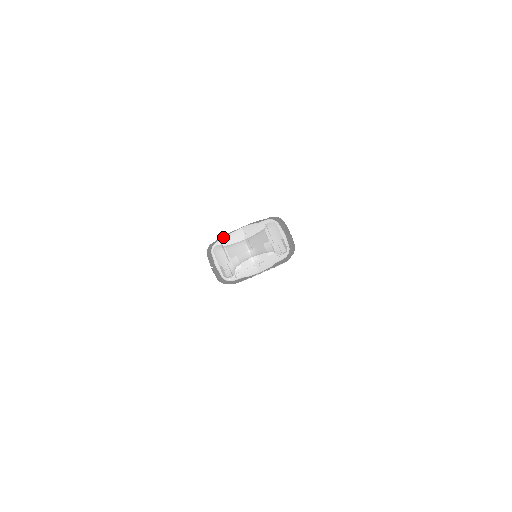
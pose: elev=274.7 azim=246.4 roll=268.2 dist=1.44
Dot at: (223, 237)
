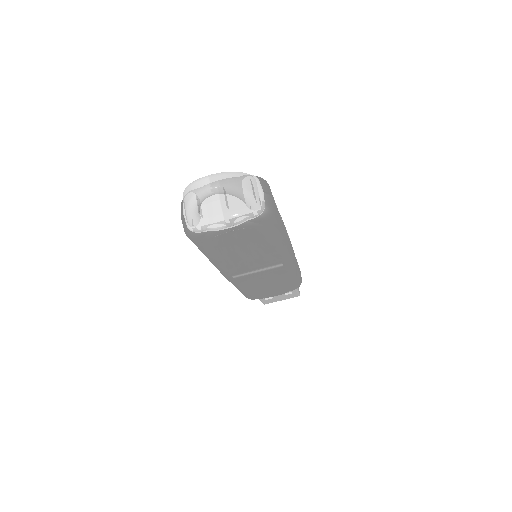
Dot at: occluded
